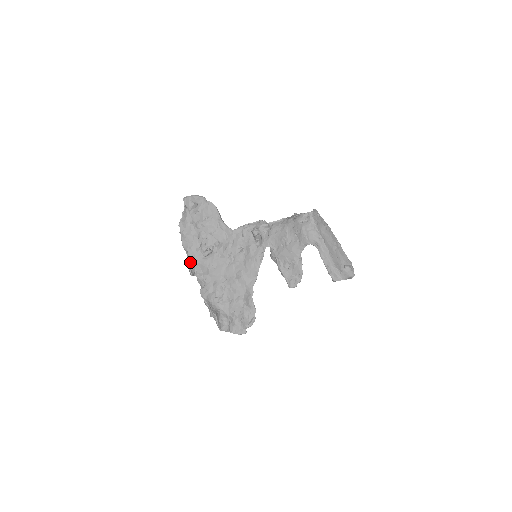
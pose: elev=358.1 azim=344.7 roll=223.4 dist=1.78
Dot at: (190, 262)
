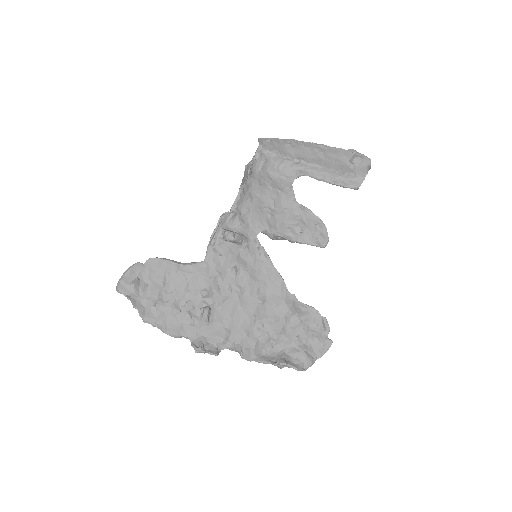
Dot at: (200, 345)
